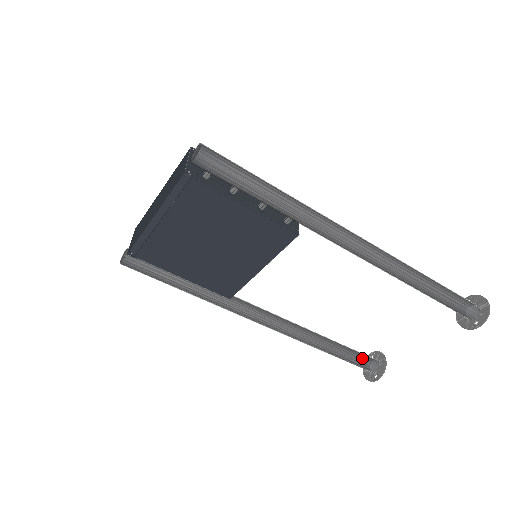
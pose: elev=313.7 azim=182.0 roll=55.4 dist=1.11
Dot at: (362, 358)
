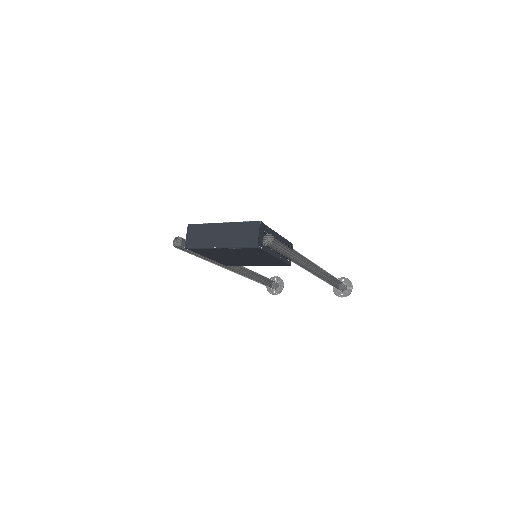
Dot at: (272, 284)
